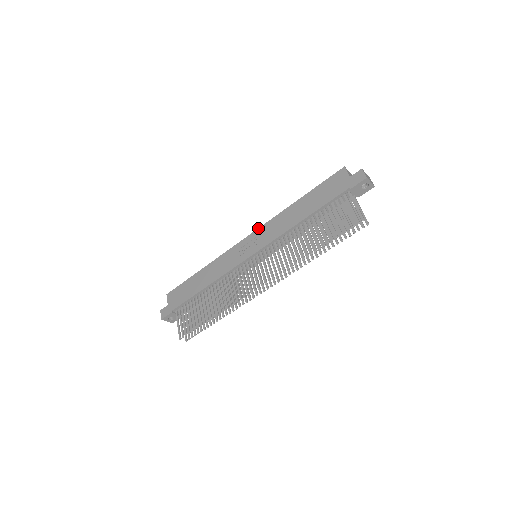
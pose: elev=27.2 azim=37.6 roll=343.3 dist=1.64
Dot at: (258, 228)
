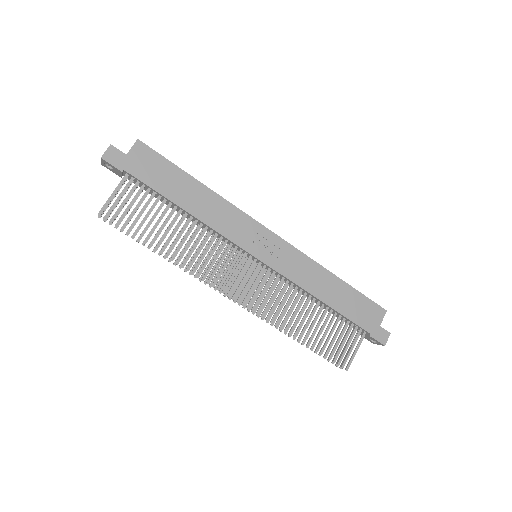
Dot at: occluded
